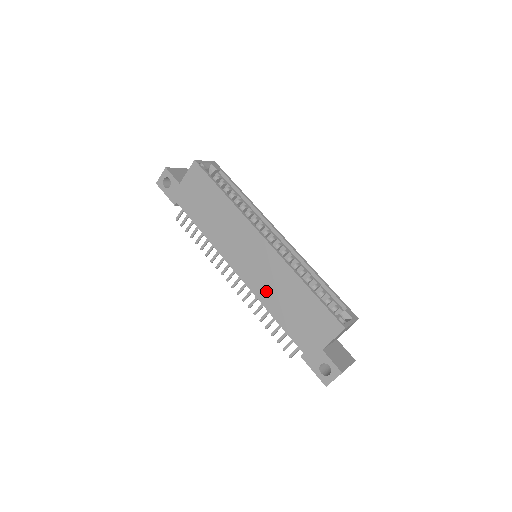
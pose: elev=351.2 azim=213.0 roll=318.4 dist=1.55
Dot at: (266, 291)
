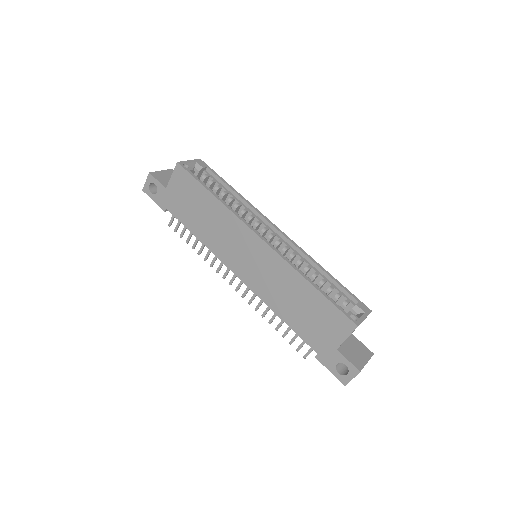
Dot at: (271, 293)
